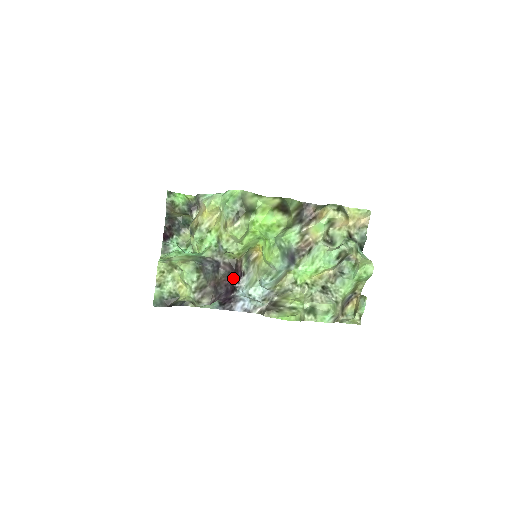
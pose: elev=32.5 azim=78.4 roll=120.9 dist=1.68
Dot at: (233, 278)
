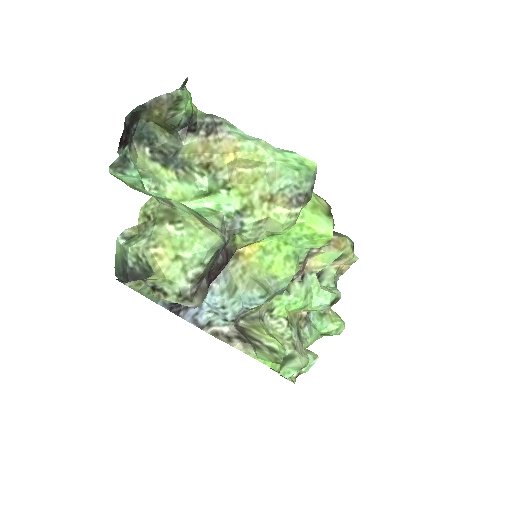
Dot at: (218, 273)
